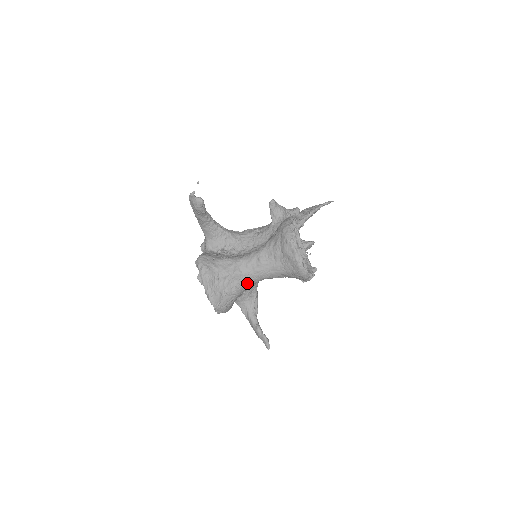
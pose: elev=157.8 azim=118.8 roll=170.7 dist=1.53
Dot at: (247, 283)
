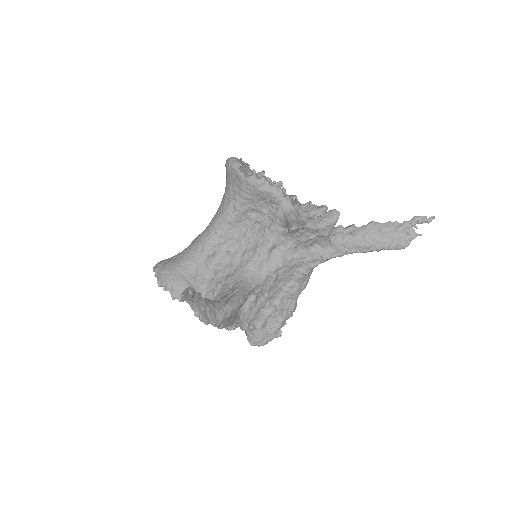
Dot at: (200, 239)
